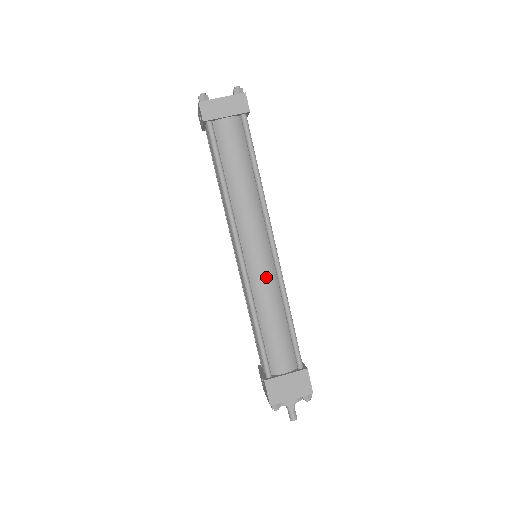
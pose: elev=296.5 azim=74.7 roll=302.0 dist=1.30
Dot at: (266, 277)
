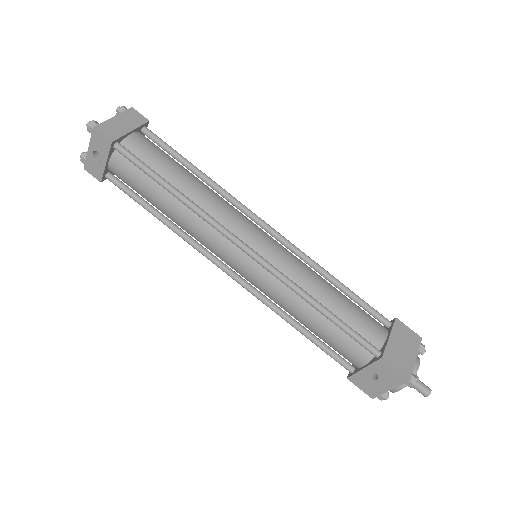
Dot at: (288, 257)
